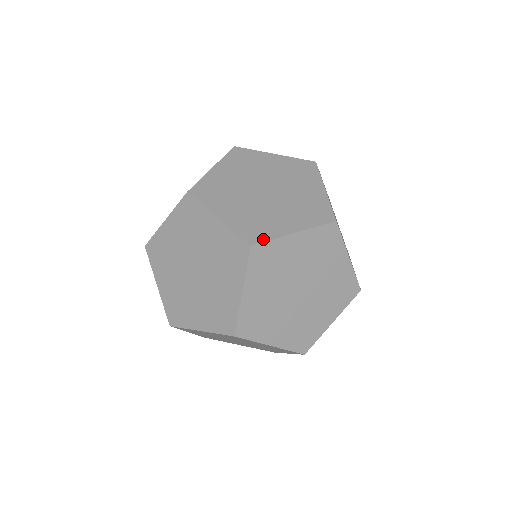
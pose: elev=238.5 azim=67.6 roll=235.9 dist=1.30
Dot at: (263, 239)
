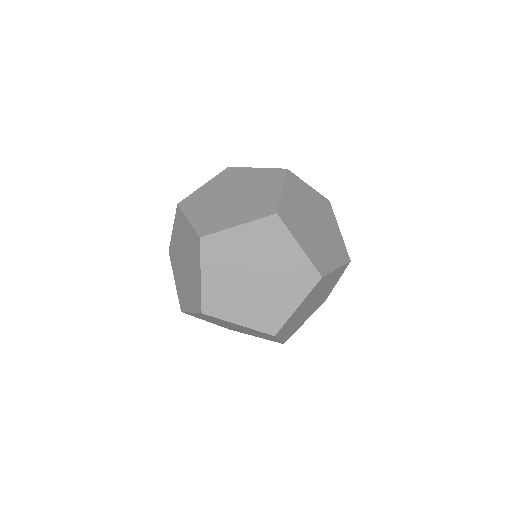
Dot at: (279, 326)
